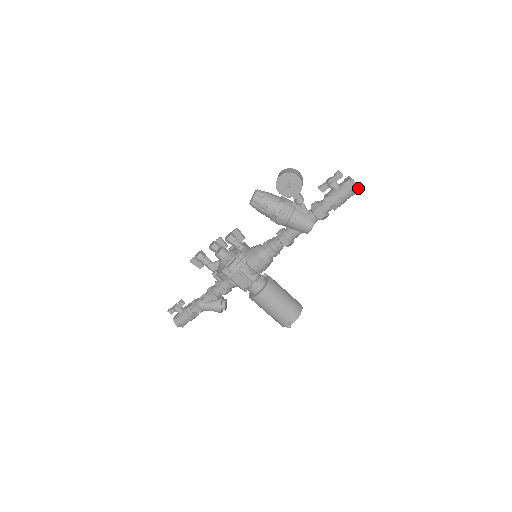
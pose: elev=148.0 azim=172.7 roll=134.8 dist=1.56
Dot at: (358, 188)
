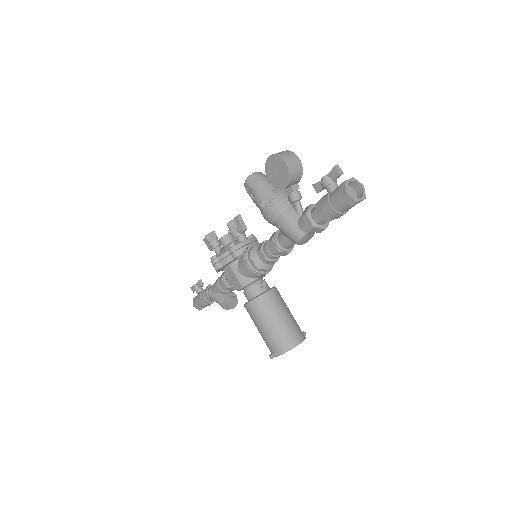
Dot at: (358, 198)
